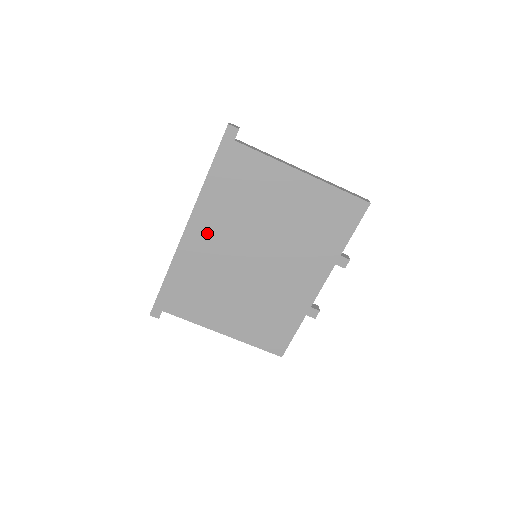
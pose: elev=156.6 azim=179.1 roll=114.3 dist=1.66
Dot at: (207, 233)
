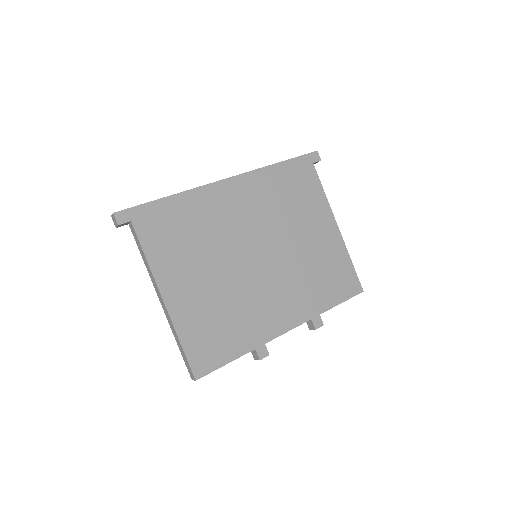
Dot at: (240, 198)
